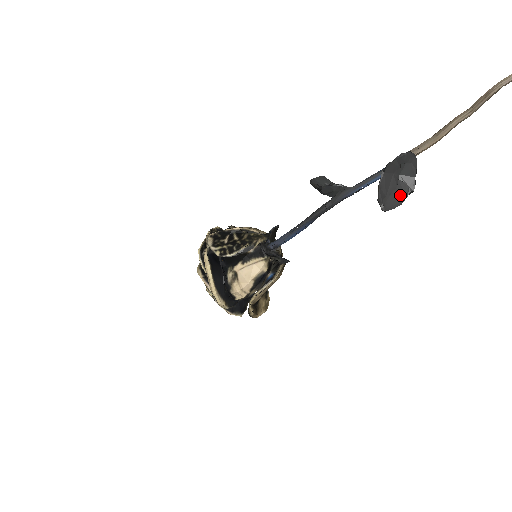
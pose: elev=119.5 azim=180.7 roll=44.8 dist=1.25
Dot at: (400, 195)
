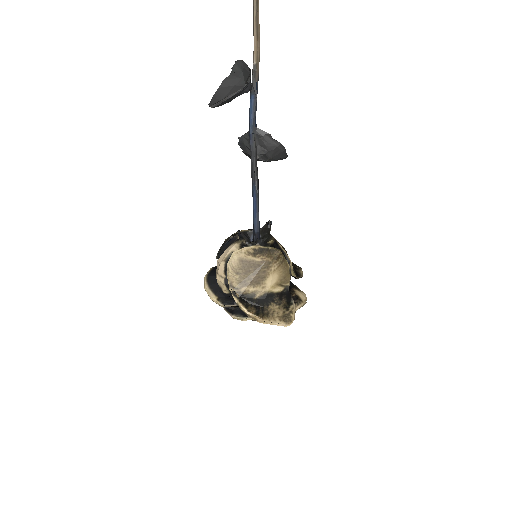
Dot at: (235, 92)
